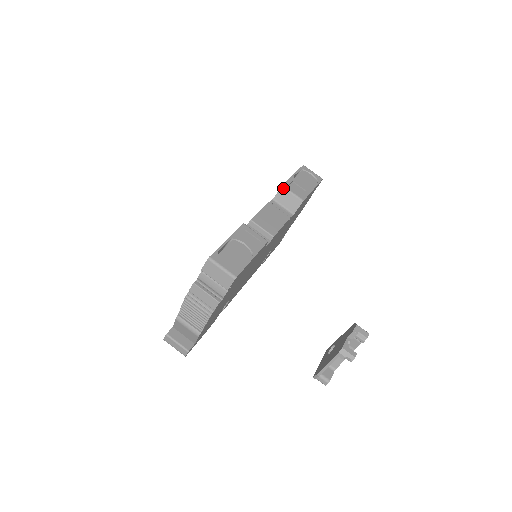
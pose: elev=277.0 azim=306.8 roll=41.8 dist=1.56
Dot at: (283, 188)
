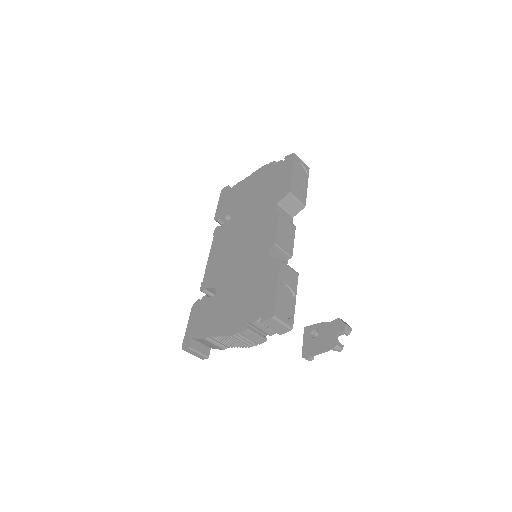
Dot at: (290, 195)
